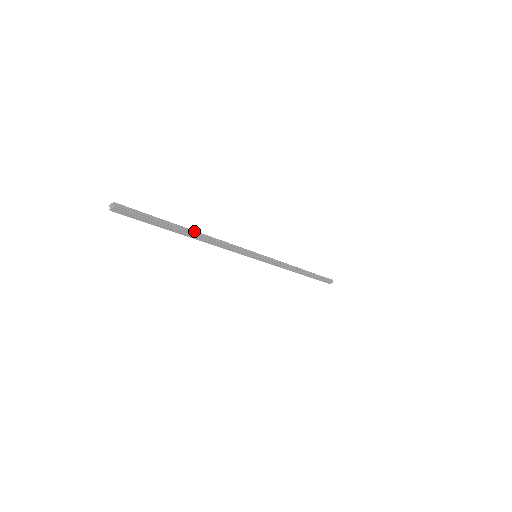
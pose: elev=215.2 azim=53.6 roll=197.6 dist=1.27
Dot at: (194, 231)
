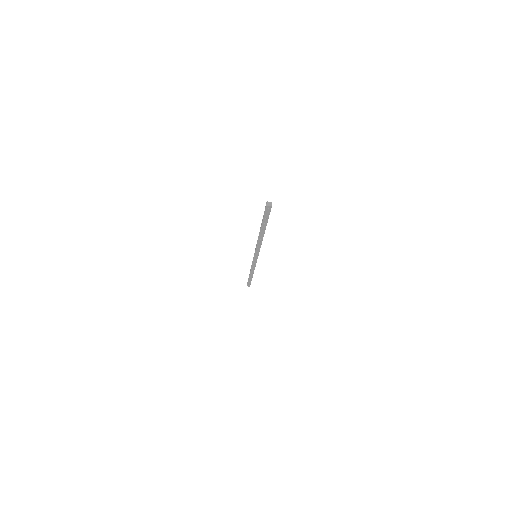
Dot at: occluded
